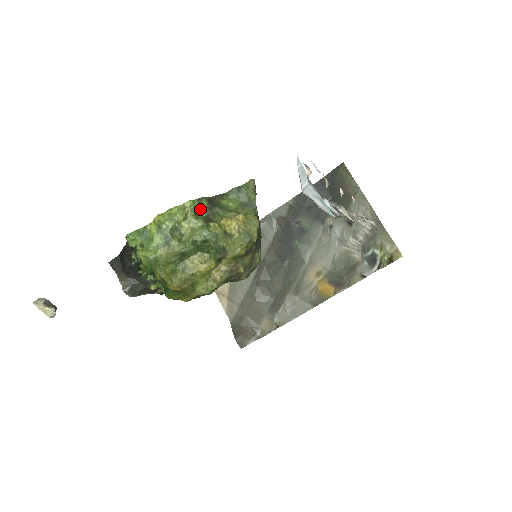
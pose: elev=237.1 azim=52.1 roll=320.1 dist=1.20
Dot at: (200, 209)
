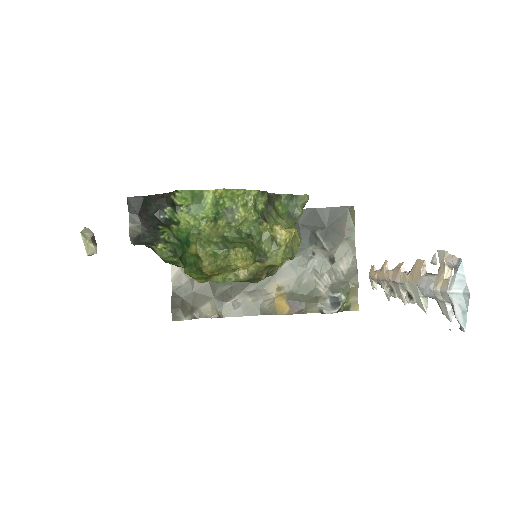
Dot at: (260, 202)
